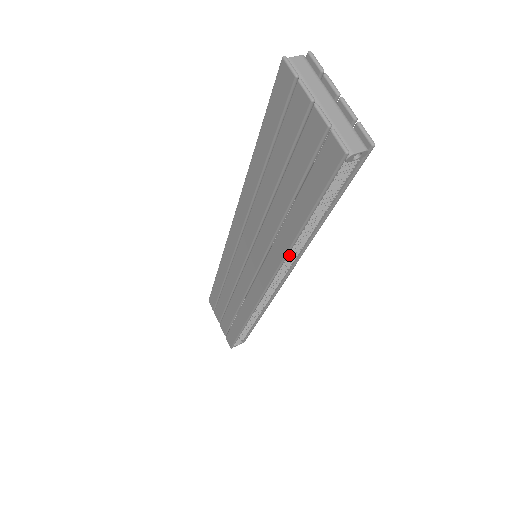
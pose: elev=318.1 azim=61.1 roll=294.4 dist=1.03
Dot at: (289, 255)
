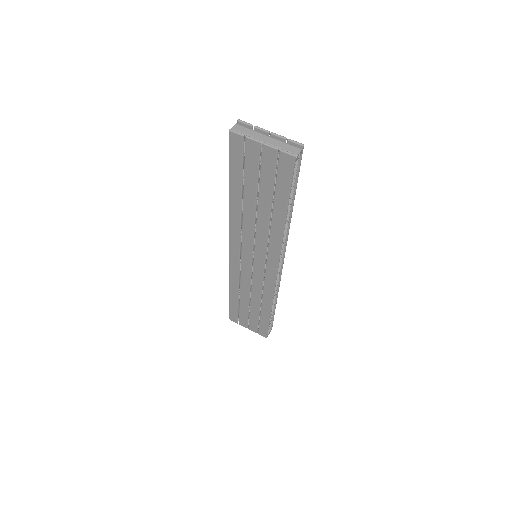
Dot at: occluded
